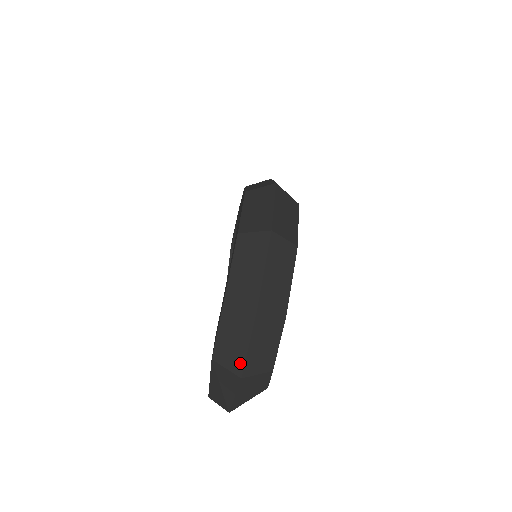
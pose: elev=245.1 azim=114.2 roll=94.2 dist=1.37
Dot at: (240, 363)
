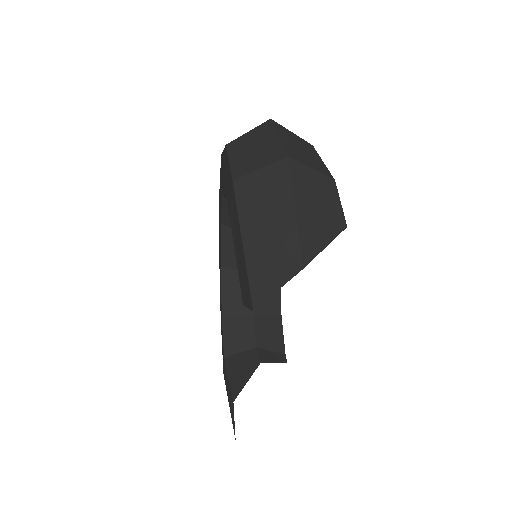
Dot at: (277, 151)
